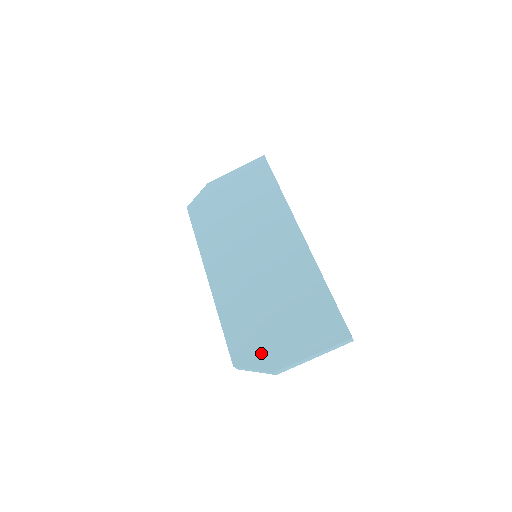
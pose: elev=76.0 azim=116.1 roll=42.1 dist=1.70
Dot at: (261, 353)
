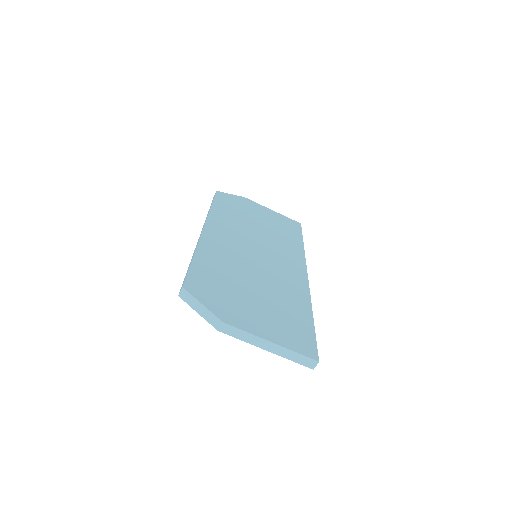
Dot at: (220, 301)
